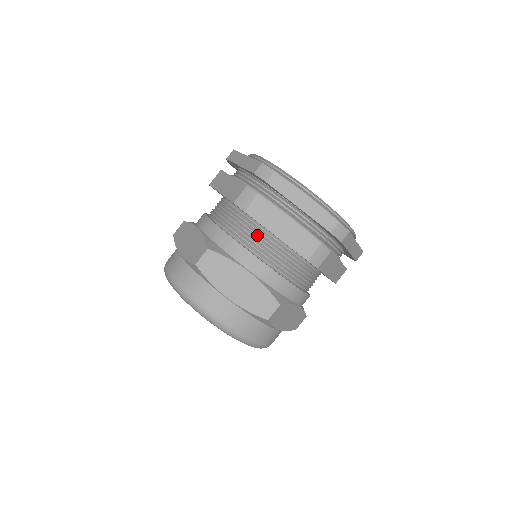
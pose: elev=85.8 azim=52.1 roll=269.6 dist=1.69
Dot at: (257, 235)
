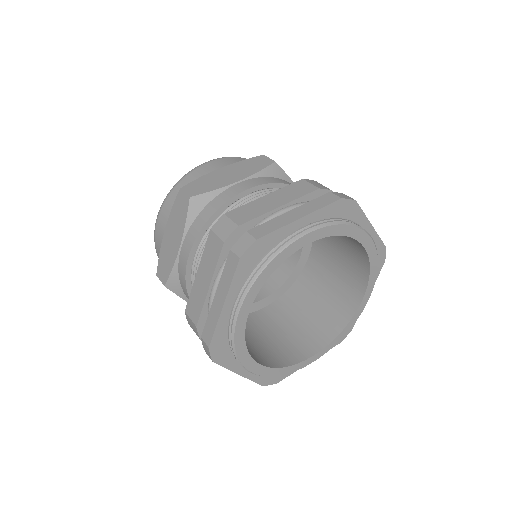
Dot at: occluded
